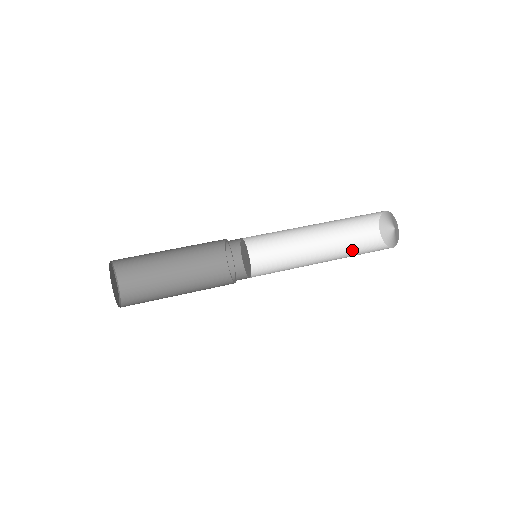
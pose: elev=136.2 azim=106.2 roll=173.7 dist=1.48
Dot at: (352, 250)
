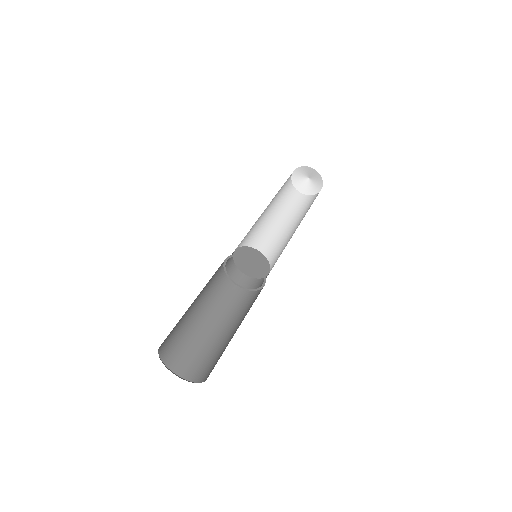
Dot at: (282, 203)
